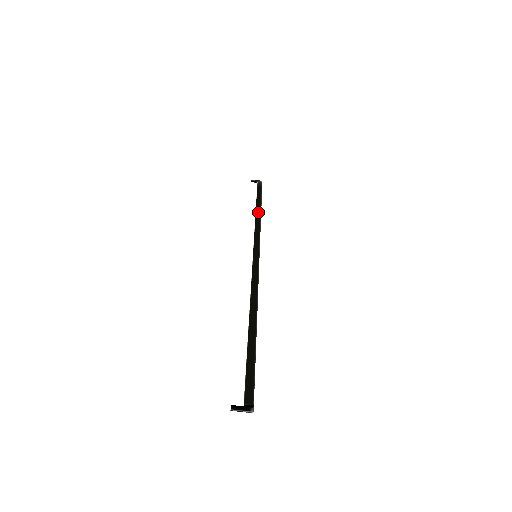
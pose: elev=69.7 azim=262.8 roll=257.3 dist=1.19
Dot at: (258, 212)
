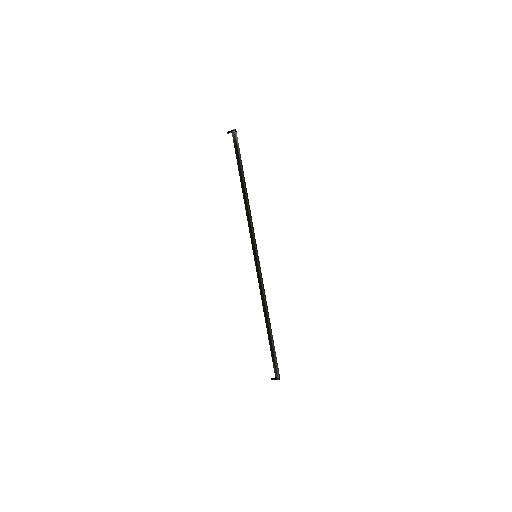
Dot at: (244, 194)
